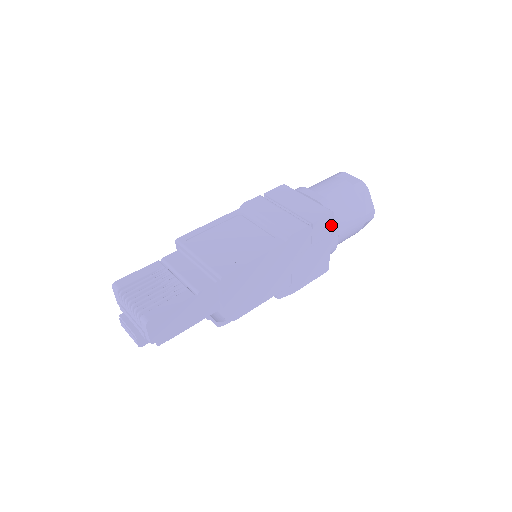
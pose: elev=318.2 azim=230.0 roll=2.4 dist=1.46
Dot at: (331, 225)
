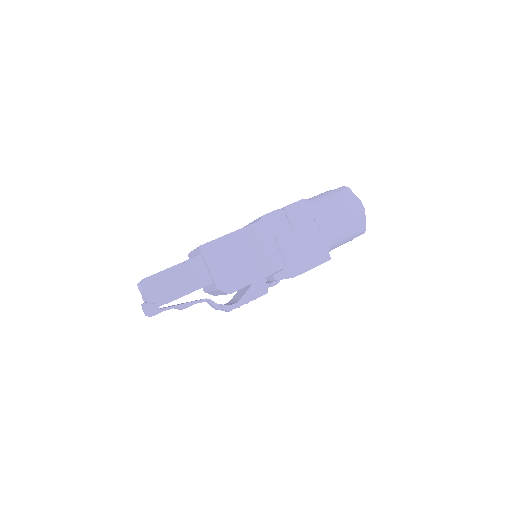
Dot at: (308, 211)
